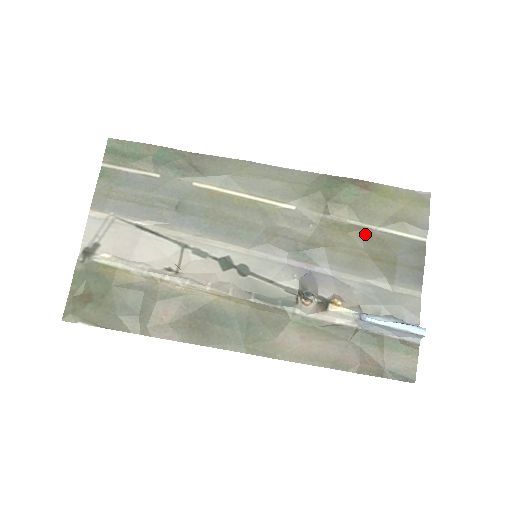
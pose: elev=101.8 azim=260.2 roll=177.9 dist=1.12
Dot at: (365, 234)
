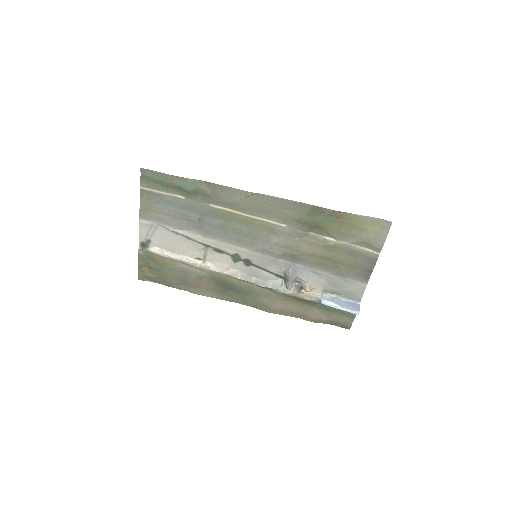
Dot at: (335, 247)
